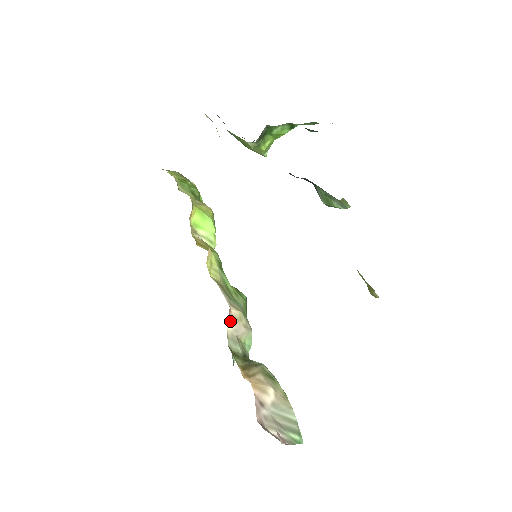
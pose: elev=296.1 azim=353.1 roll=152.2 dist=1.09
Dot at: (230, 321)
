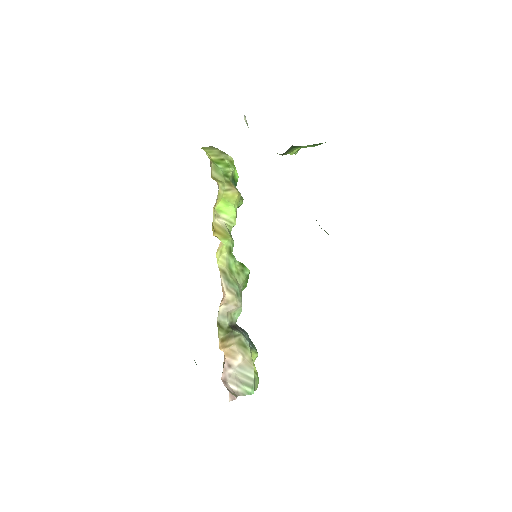
Dot at: (222, 304)
